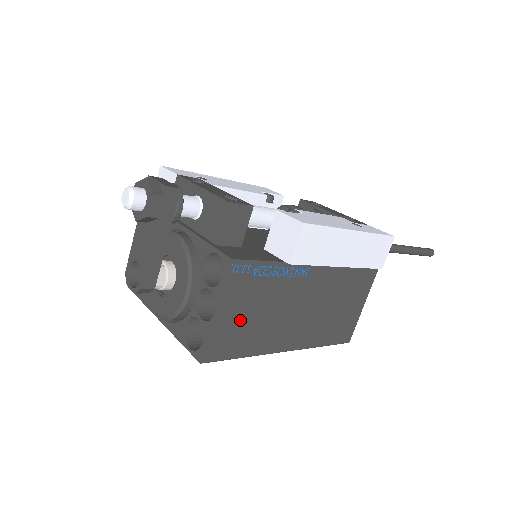
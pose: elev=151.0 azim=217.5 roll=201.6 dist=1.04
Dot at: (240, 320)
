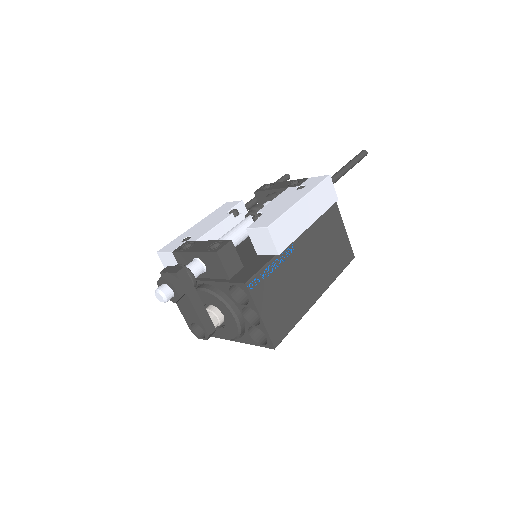
Dot at: (277, 308)
